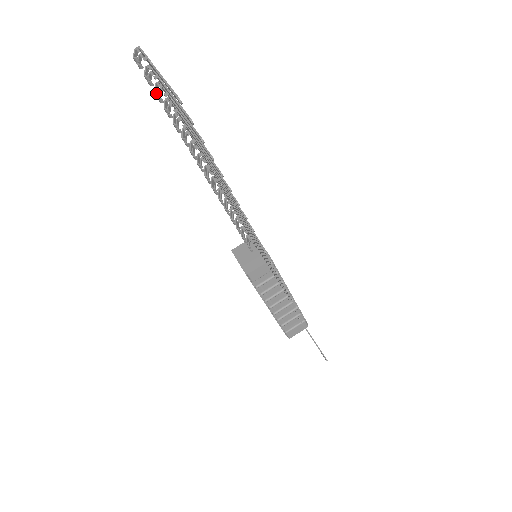
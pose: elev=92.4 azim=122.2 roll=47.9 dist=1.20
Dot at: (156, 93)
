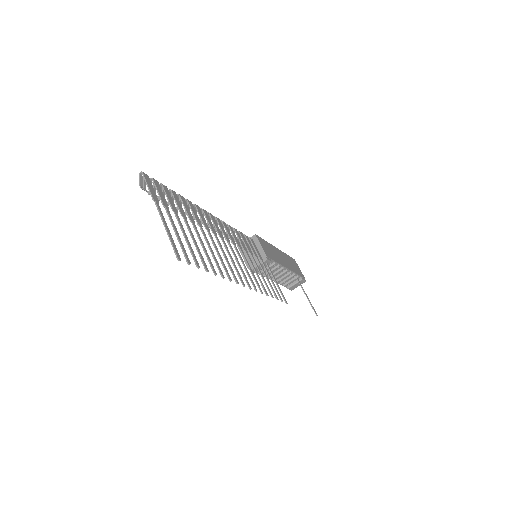
Dot at: occluded
